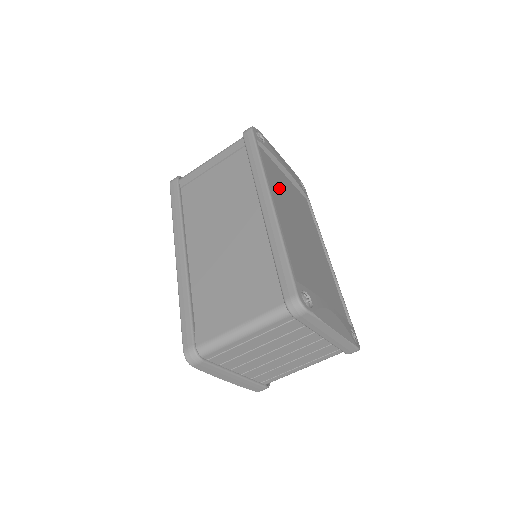
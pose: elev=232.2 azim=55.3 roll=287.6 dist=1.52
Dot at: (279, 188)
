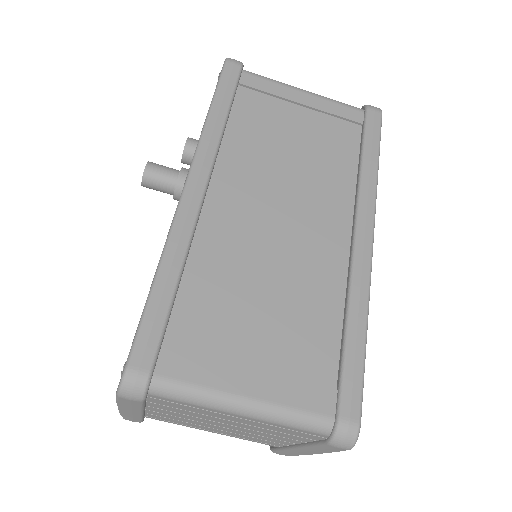
Dot at: occluded
